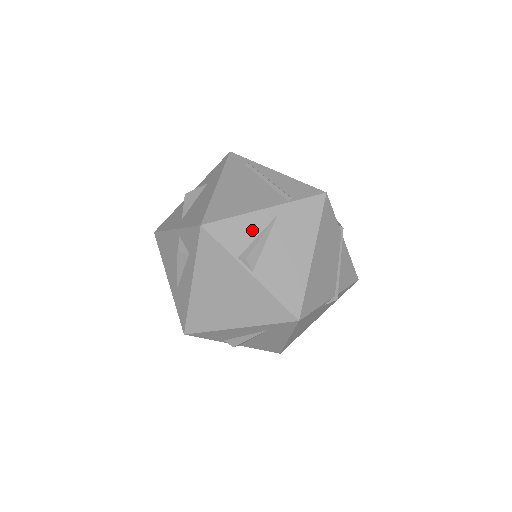
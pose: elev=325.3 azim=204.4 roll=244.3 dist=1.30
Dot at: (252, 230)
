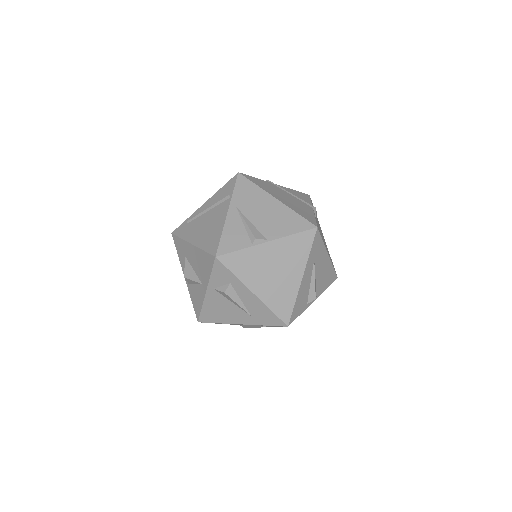
Dot at: (238, 227)
